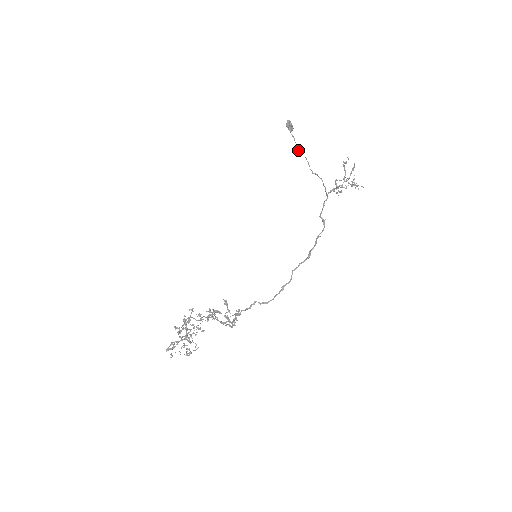
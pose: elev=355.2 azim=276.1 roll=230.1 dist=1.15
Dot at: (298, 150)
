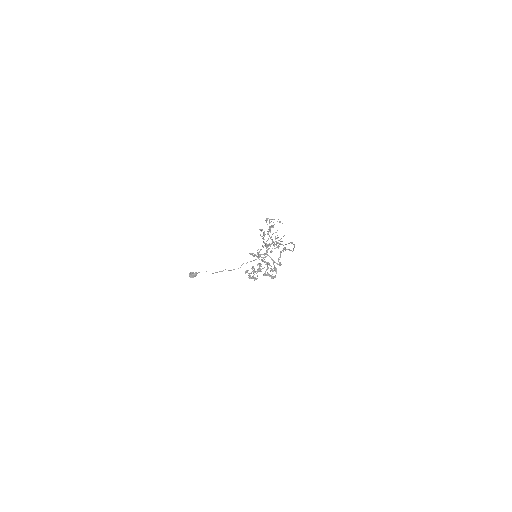
Dot at: (213, 273)
